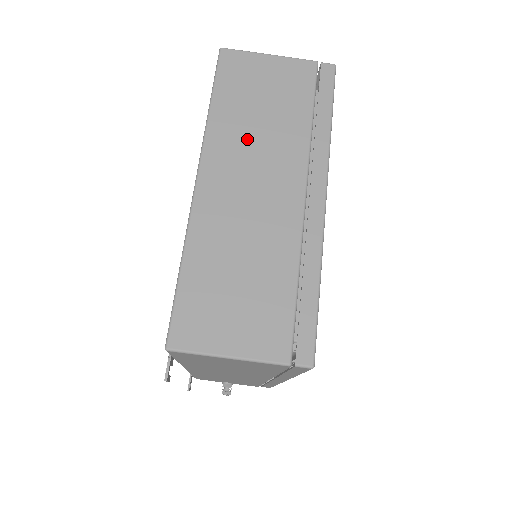
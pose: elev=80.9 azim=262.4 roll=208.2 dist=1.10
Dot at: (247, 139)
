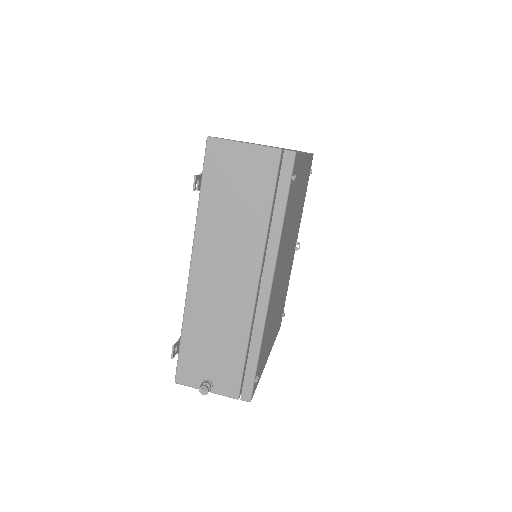
Dot at: occluded
